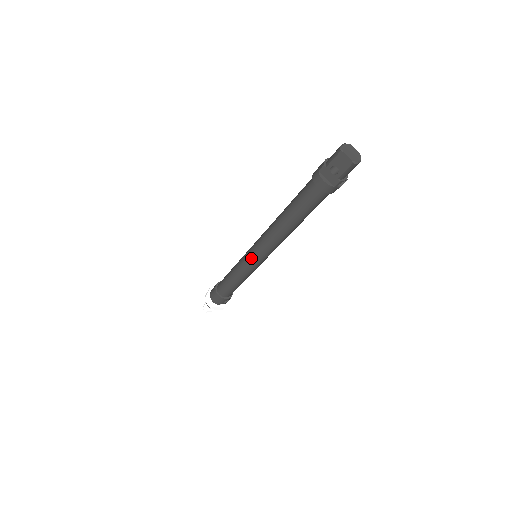
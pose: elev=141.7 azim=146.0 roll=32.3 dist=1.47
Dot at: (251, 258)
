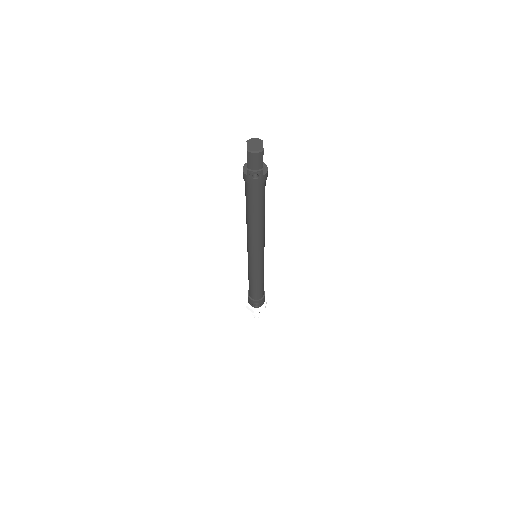
Dot at: occluded
